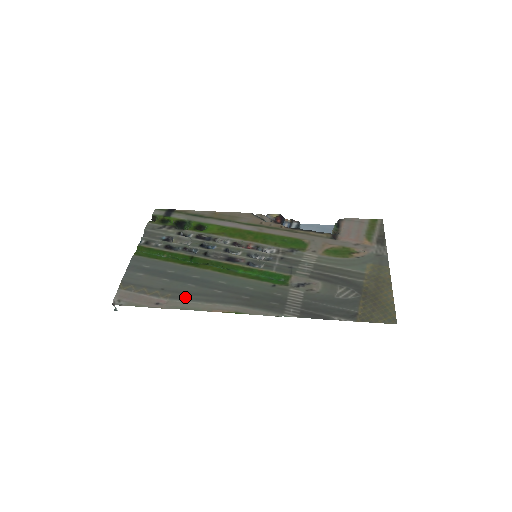
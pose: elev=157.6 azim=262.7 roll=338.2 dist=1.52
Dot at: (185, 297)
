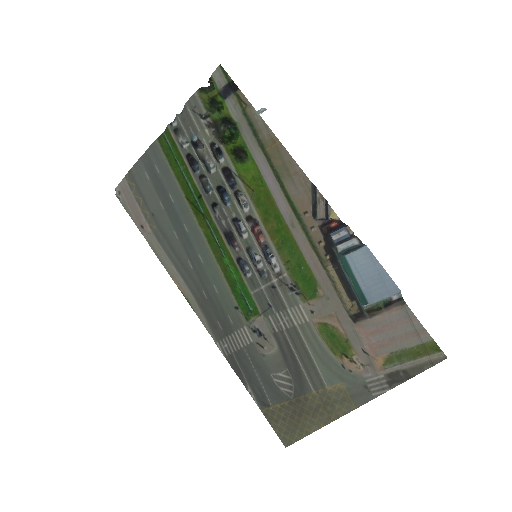
Dot at: (163, 243)
